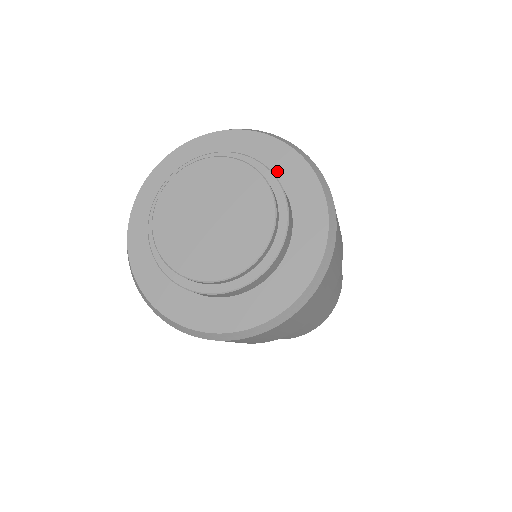
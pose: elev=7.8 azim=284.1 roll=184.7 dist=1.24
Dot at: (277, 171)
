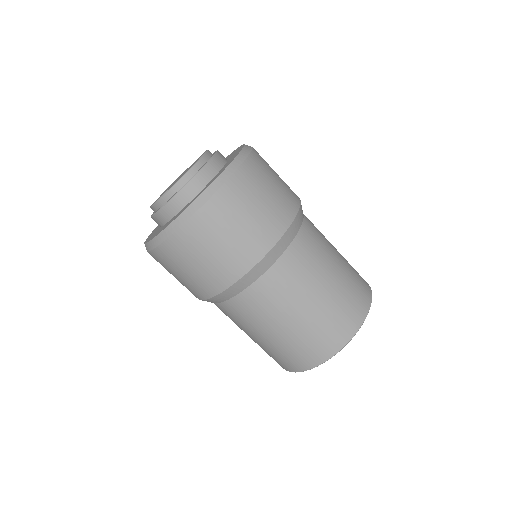
Dot at: occluded
